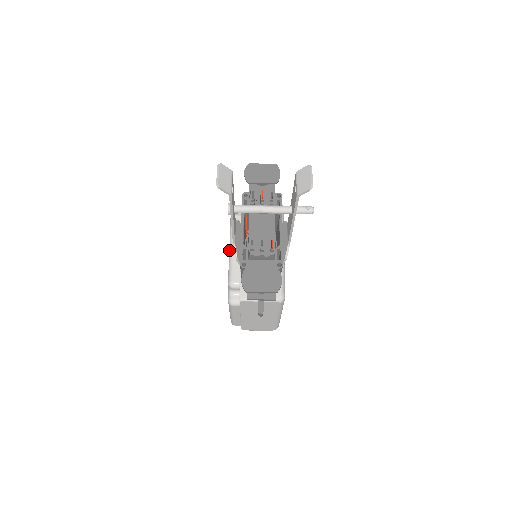
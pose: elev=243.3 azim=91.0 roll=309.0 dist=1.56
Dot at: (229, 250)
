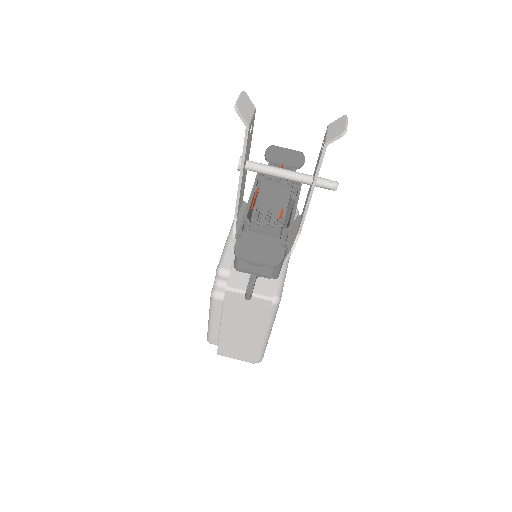
Dot at: (227, 237)
